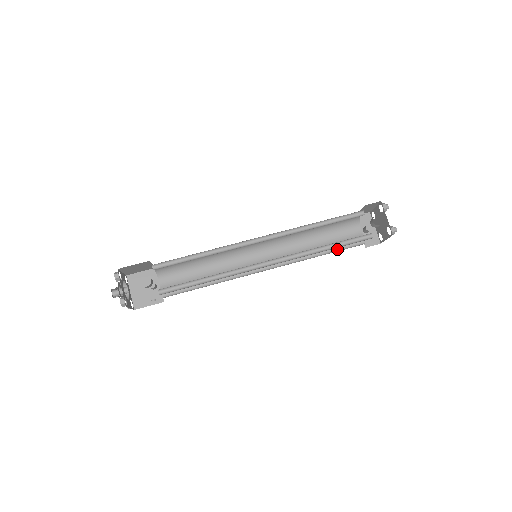
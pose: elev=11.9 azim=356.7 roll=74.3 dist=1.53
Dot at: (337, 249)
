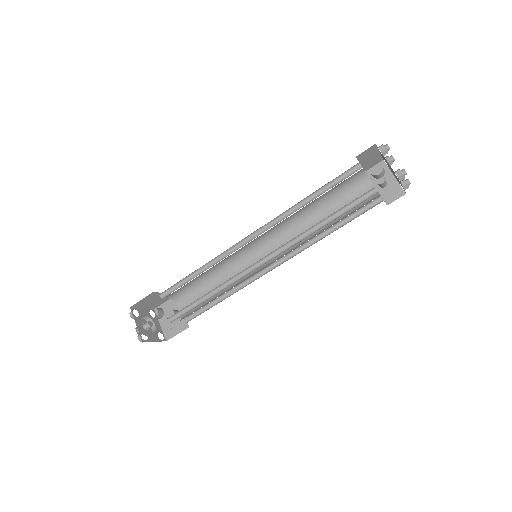
Dot at: (350, 219)
